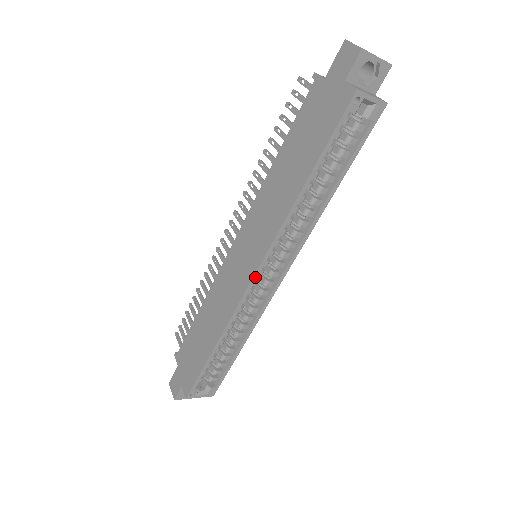
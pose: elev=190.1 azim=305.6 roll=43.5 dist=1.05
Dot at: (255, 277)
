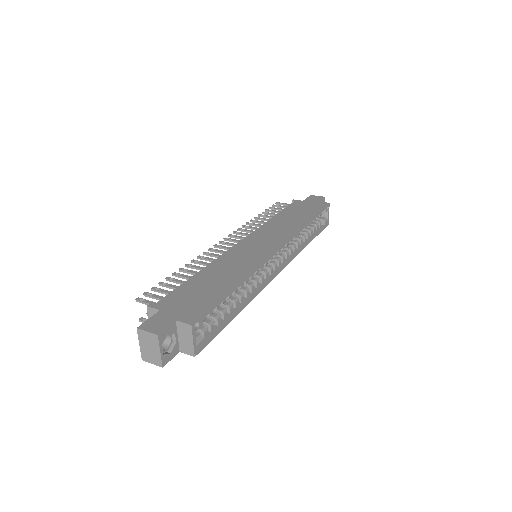
Dot at: (278, 250)
